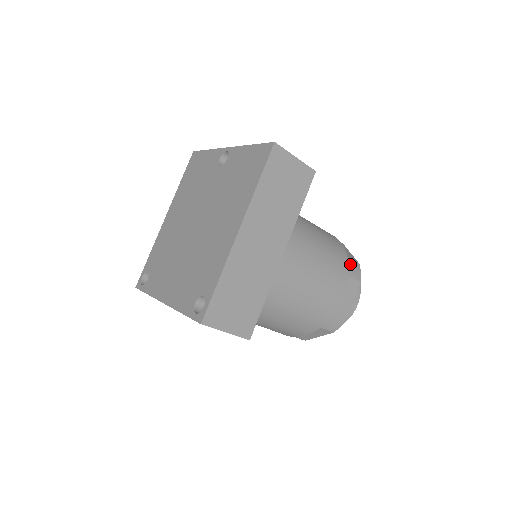
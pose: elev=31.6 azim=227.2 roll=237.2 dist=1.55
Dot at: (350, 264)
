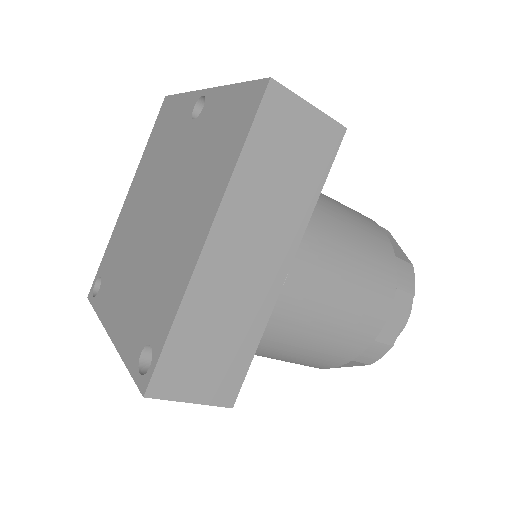
Dot at: (399, 268)
